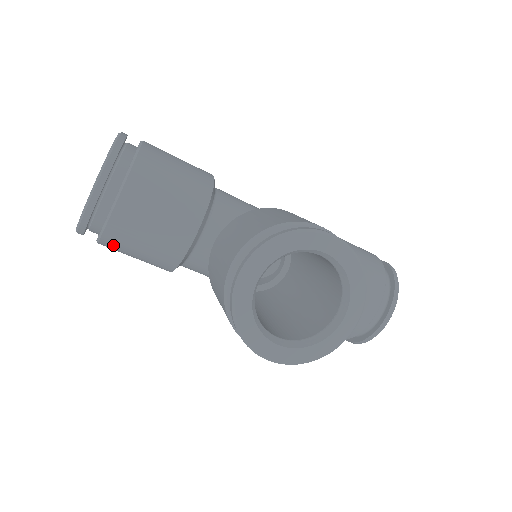
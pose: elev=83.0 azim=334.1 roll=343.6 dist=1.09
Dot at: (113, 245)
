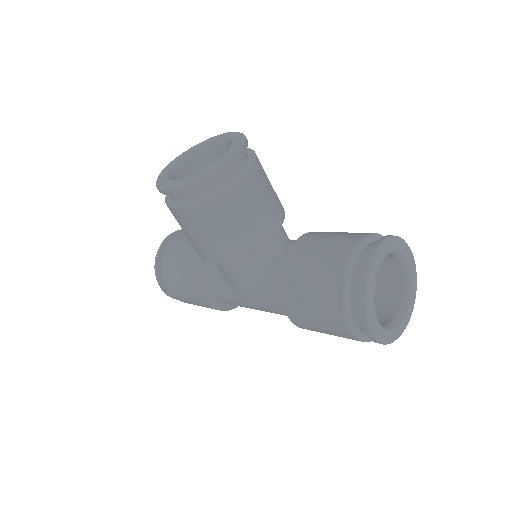
Dot at: (168, 273)
